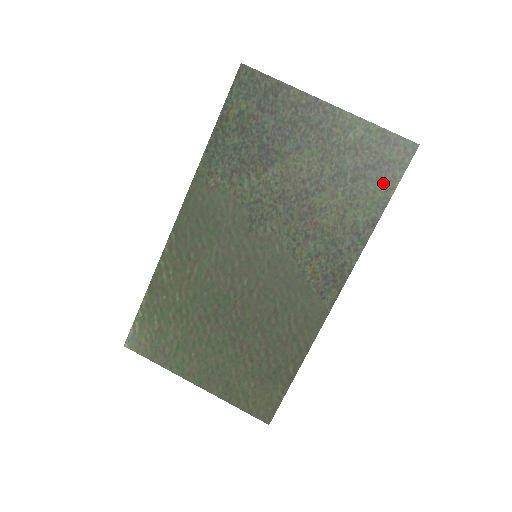
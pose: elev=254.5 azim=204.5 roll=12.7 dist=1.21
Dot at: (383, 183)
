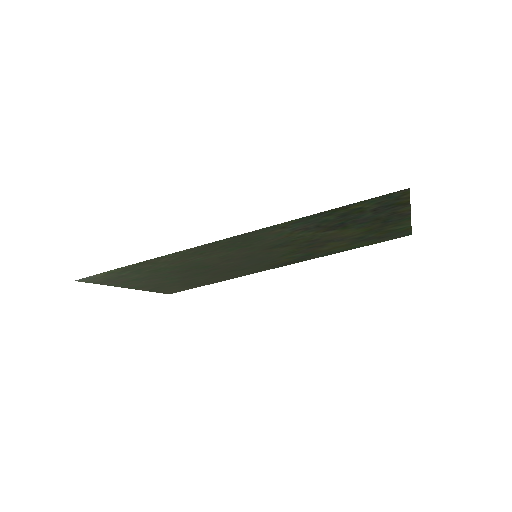
Dot at: (373, 242)
